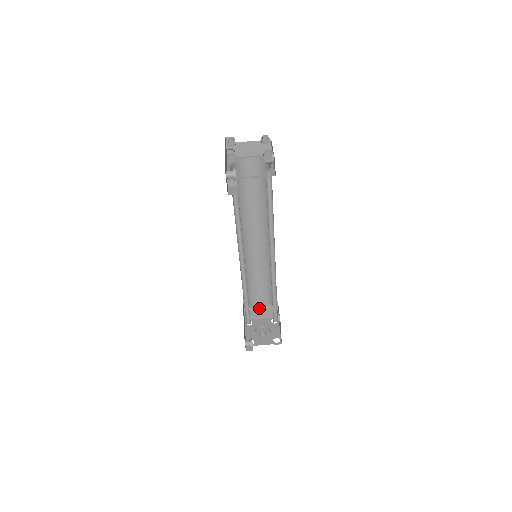
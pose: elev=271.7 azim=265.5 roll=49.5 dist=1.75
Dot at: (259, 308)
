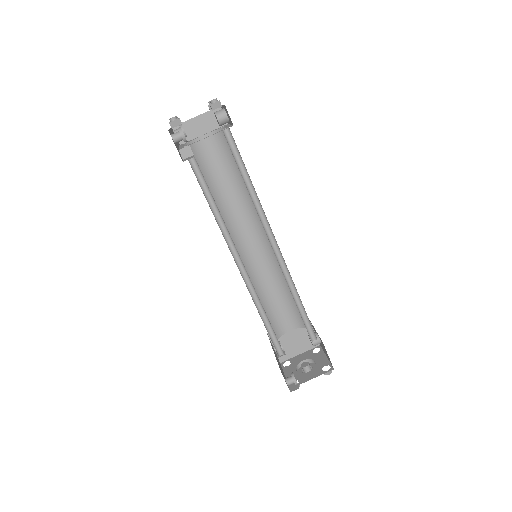
Dot at: (291, 339)
